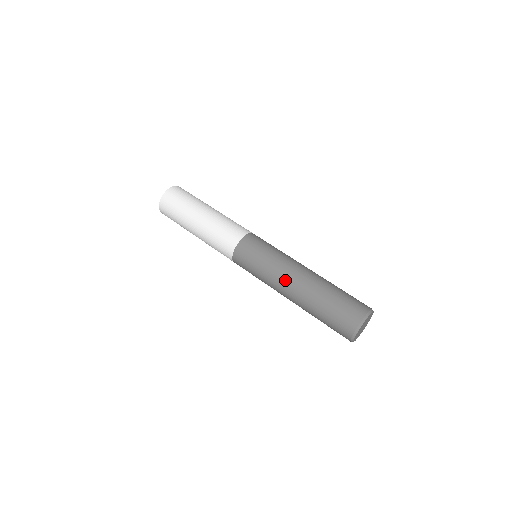
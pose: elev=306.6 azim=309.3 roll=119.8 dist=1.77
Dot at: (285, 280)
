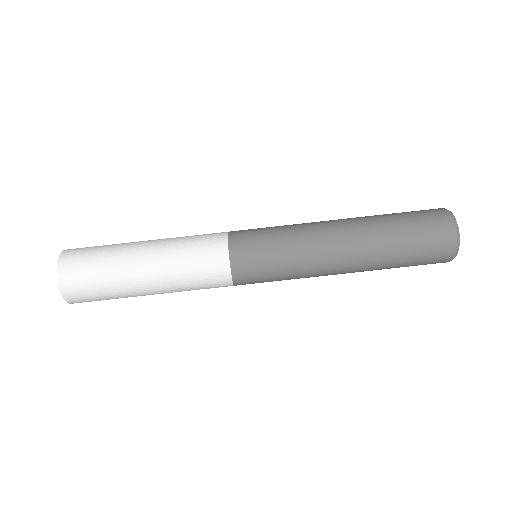
Dot at: (329, 245)
